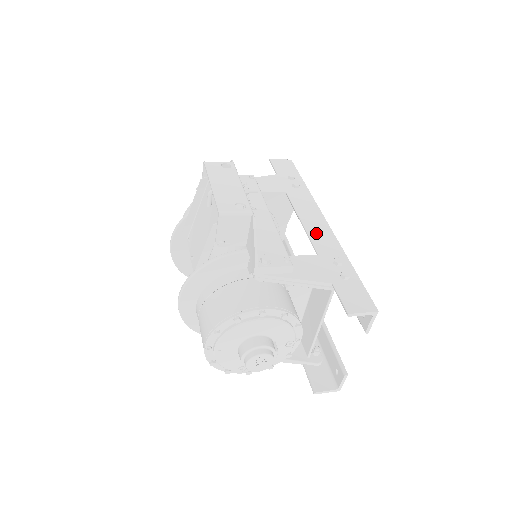
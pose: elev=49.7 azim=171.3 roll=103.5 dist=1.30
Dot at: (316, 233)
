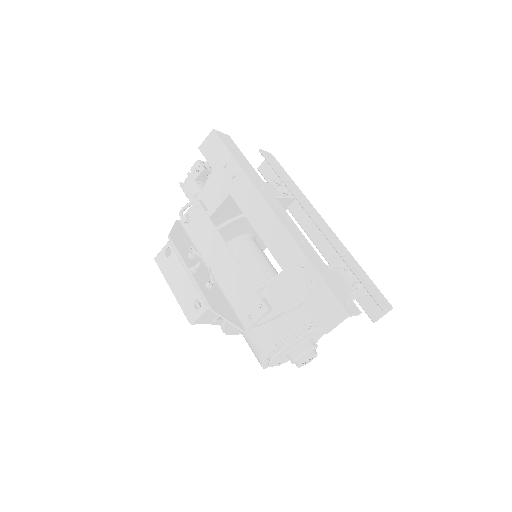
Dot at: (271, 239)
